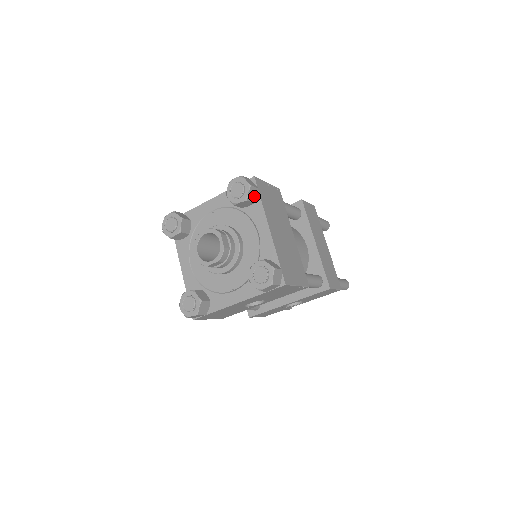
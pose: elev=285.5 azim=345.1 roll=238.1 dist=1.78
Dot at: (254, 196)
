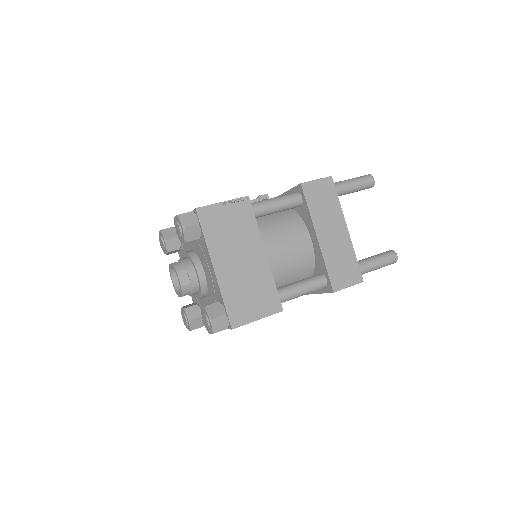
Dot at: (196, 233)
